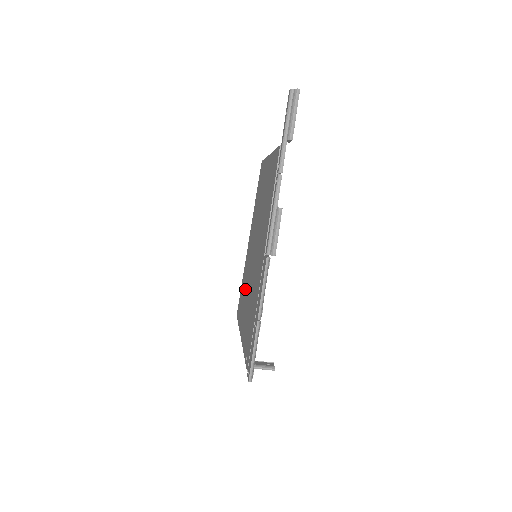
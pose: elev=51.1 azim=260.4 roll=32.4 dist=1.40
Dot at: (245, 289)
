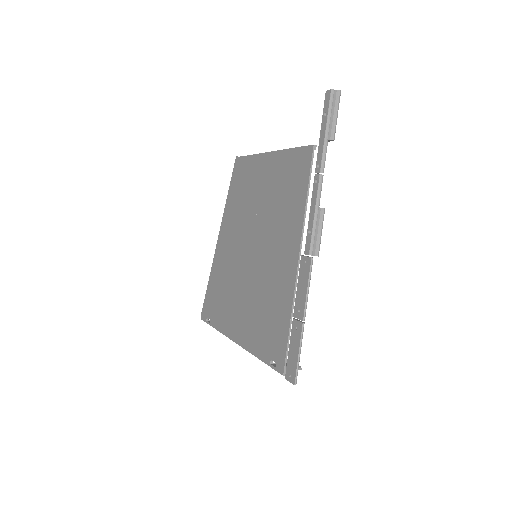
Dot at: (229, 290)
